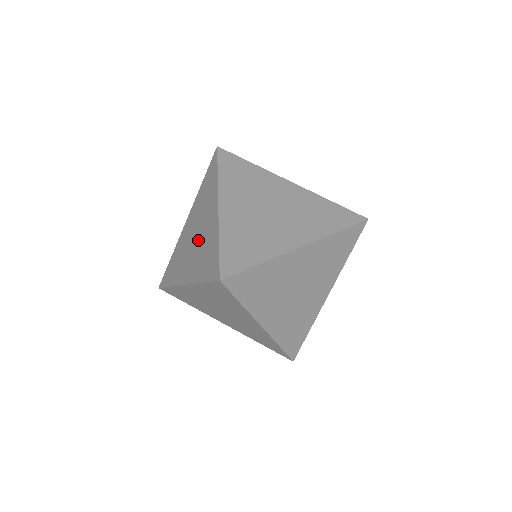
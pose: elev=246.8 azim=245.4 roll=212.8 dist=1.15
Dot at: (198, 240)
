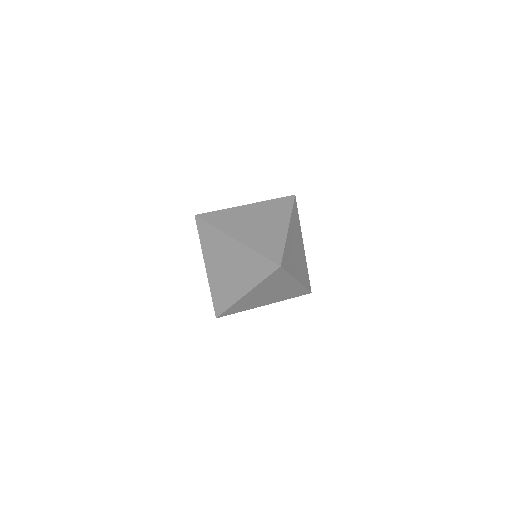
Dot at: occluded
